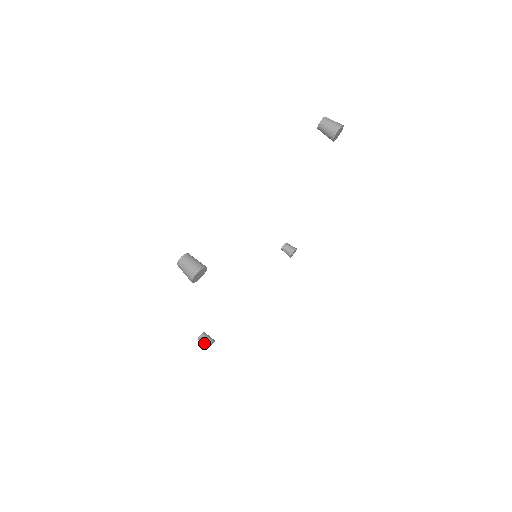
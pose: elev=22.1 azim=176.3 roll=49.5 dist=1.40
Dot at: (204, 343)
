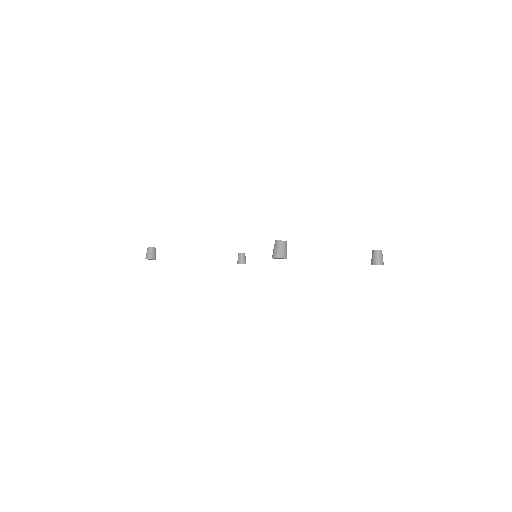
Dot at: (150, 254)
